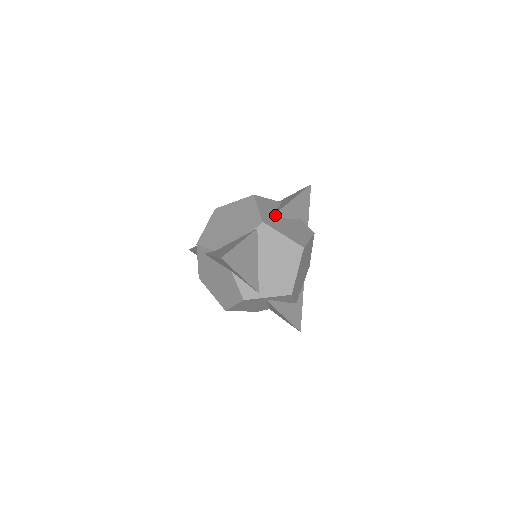
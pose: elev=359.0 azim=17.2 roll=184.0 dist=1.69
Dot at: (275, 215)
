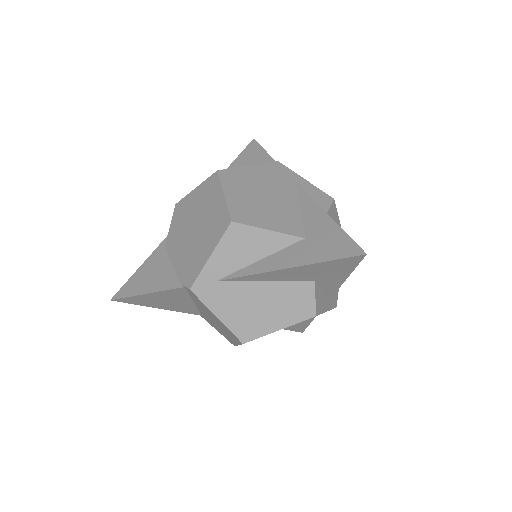
Dot at: (234, 278)
